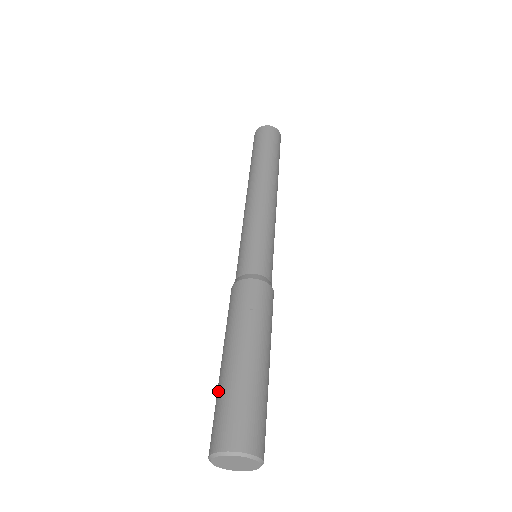
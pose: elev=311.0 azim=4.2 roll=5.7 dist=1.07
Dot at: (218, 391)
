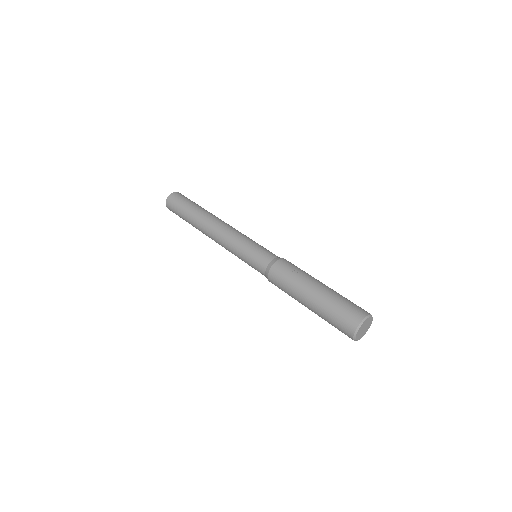
Dot at: (324, 315)
